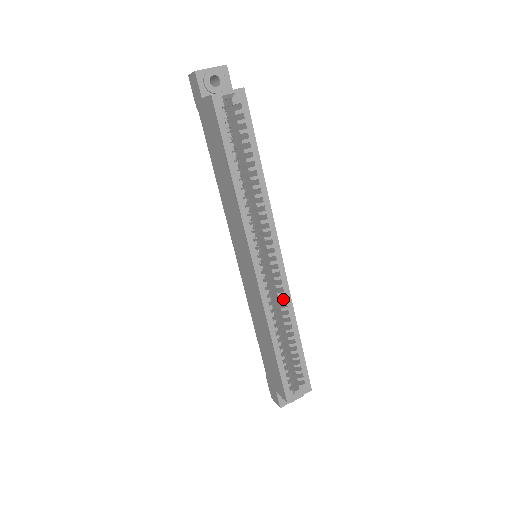
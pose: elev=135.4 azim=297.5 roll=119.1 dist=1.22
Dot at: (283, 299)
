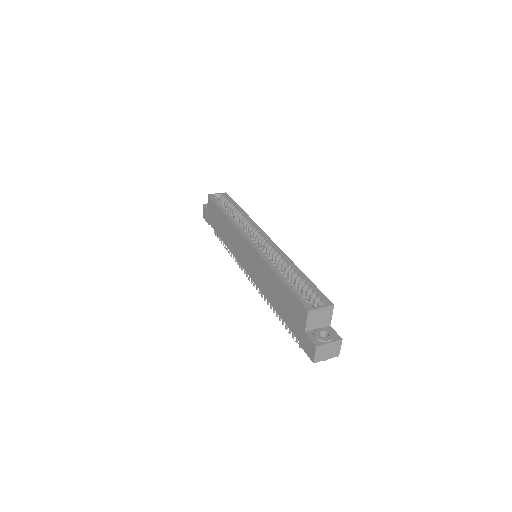
Dot at: (278, 255)
